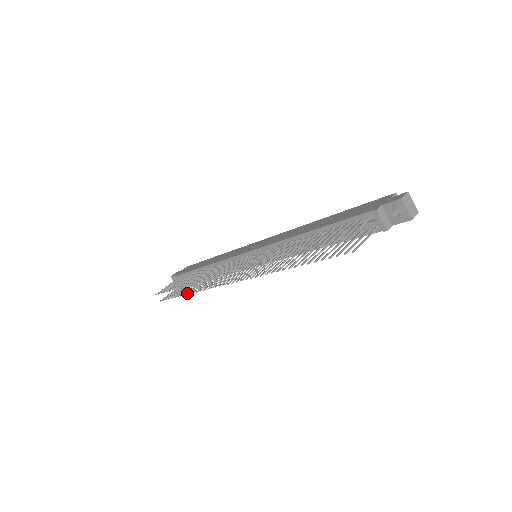
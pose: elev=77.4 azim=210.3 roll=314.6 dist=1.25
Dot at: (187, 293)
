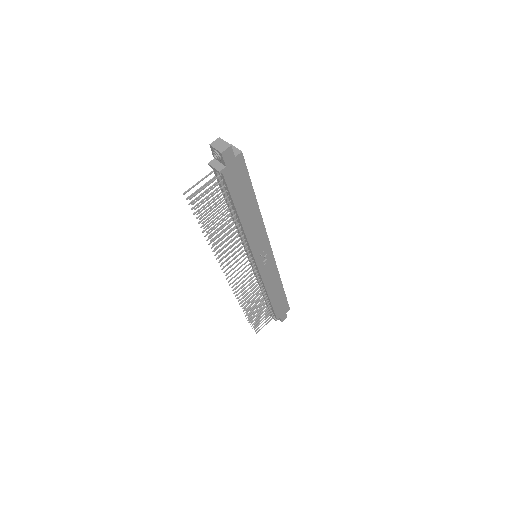
Dot at: (246, 312)
